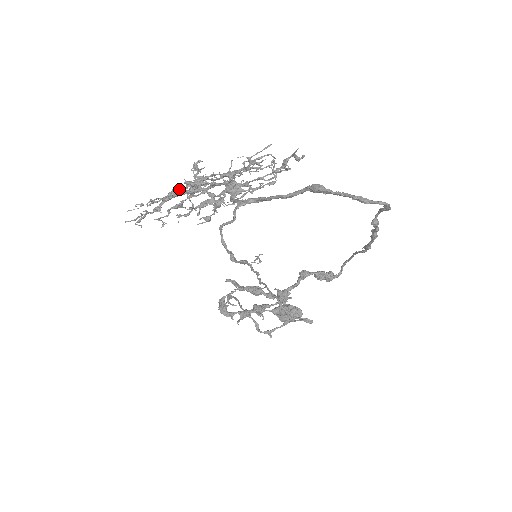
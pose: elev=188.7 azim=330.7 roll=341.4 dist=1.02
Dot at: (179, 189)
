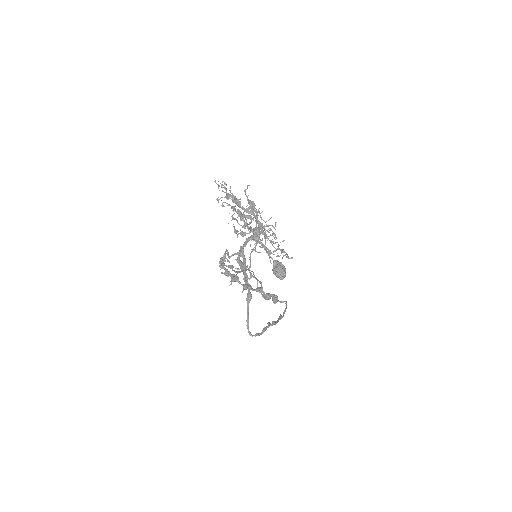
Dot at: (238, 204)
